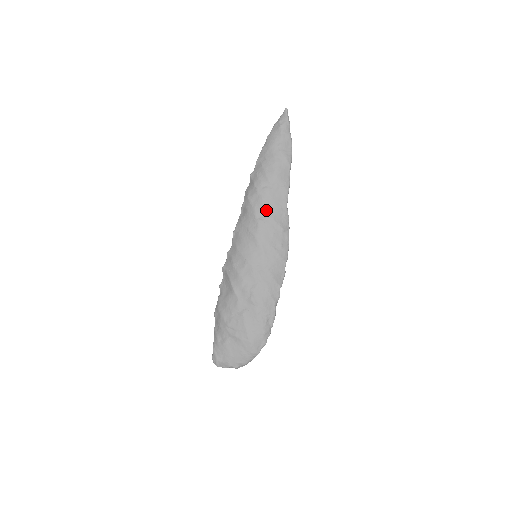
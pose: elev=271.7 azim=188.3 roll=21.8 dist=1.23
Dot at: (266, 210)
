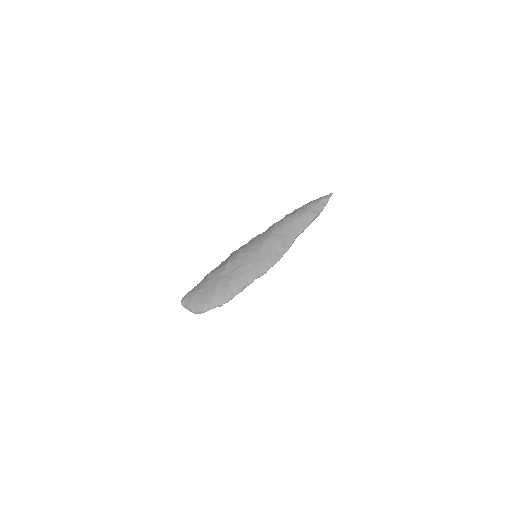
Dot at: (280, 232)
